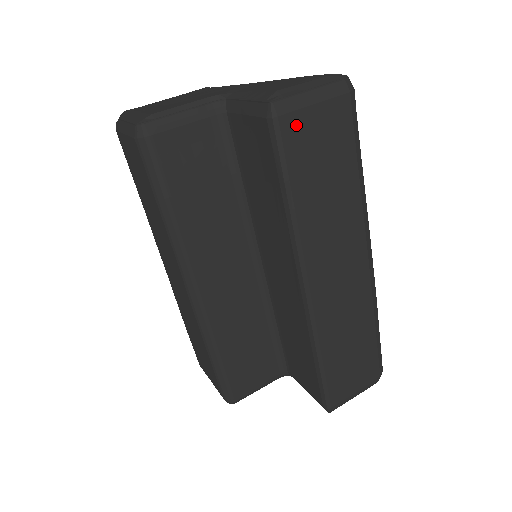
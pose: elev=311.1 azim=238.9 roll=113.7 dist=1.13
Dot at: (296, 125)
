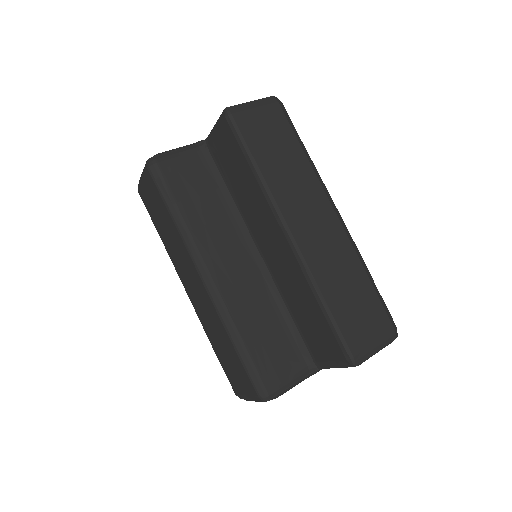
Dot at: (246, 119)
